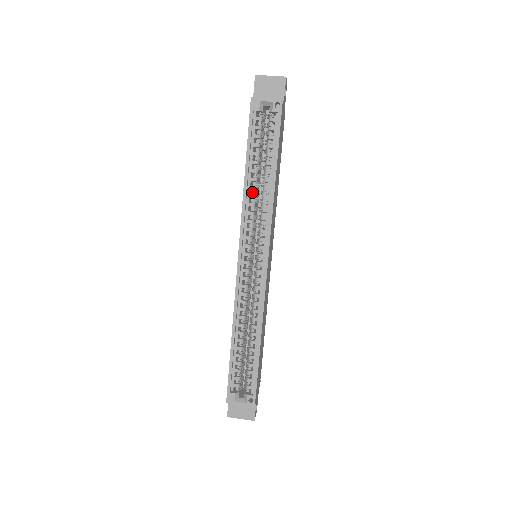
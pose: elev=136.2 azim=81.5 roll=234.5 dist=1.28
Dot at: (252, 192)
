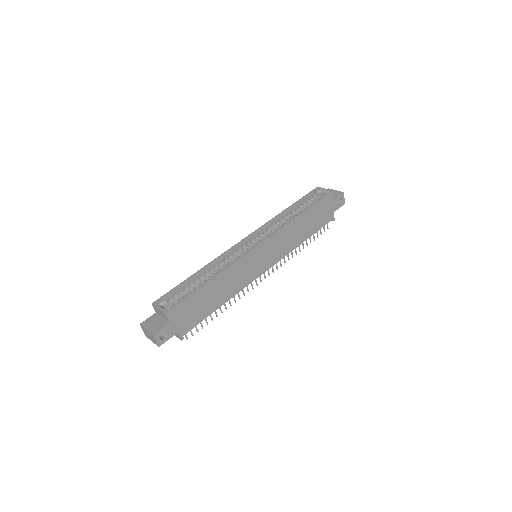
Dot at: (282, 219)
